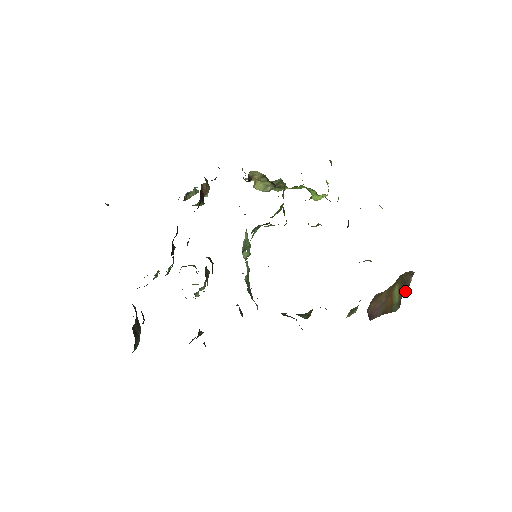
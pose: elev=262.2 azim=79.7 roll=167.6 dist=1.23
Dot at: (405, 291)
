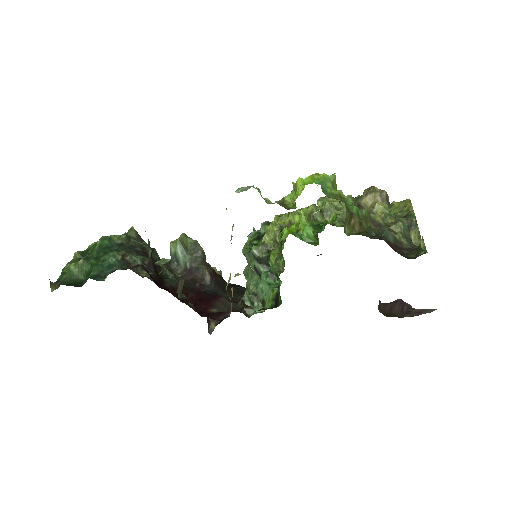
Dot at: occluded
